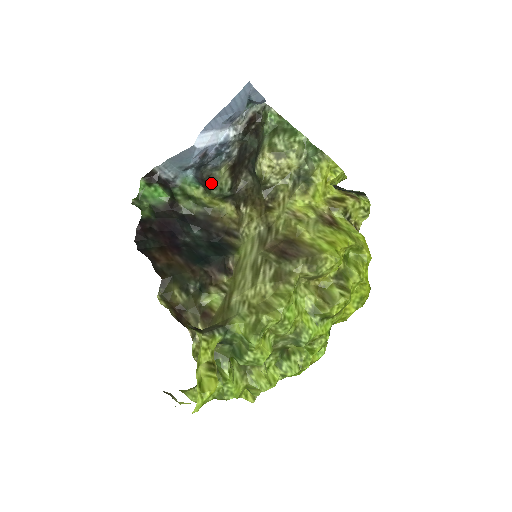
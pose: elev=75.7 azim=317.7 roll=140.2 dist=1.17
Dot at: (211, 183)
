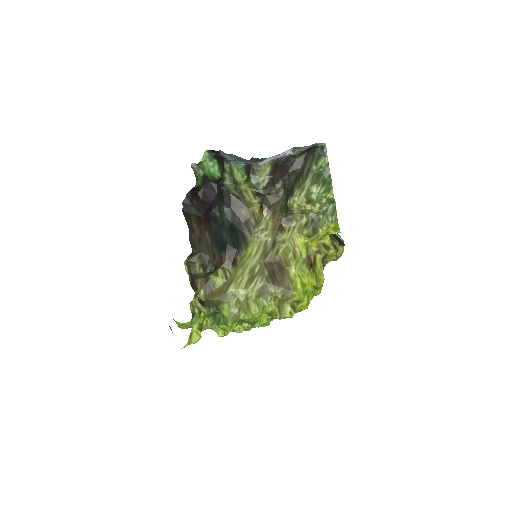
Dot at: (254, 171)
